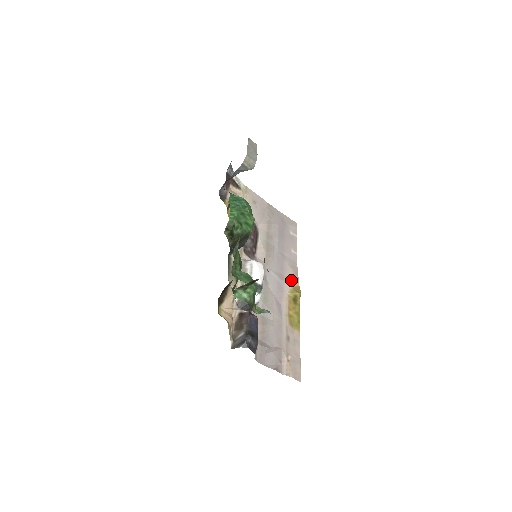
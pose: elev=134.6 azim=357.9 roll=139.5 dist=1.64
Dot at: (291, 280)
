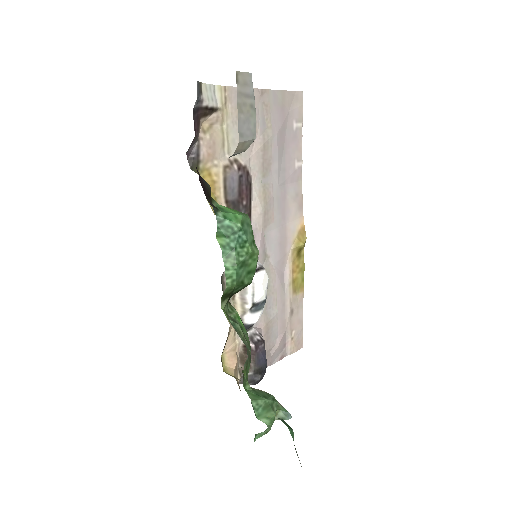
Dot at: (295, 224)
